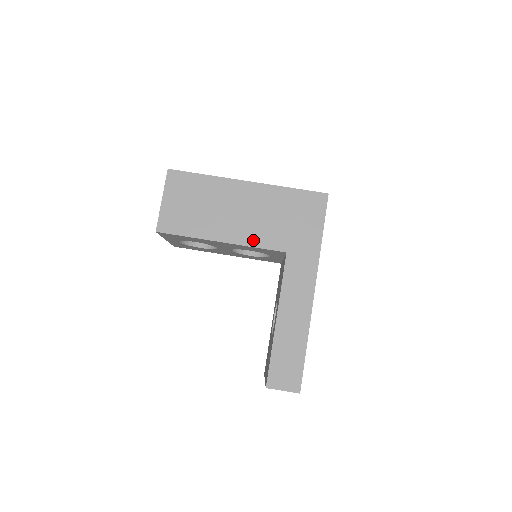
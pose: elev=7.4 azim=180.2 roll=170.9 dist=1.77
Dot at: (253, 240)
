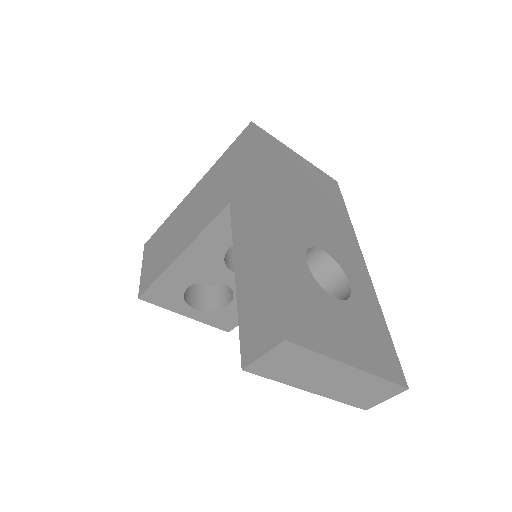
Dot at: (202, 226)
